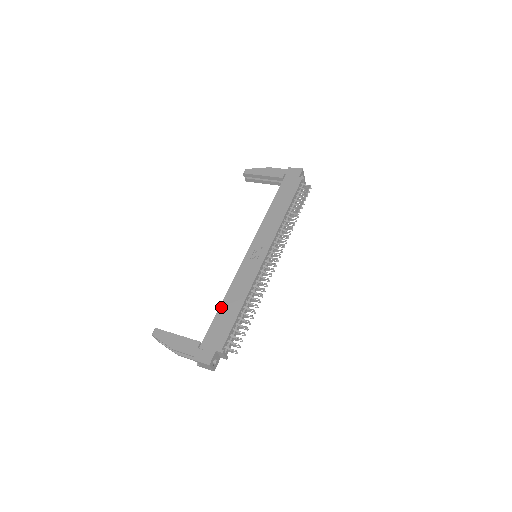
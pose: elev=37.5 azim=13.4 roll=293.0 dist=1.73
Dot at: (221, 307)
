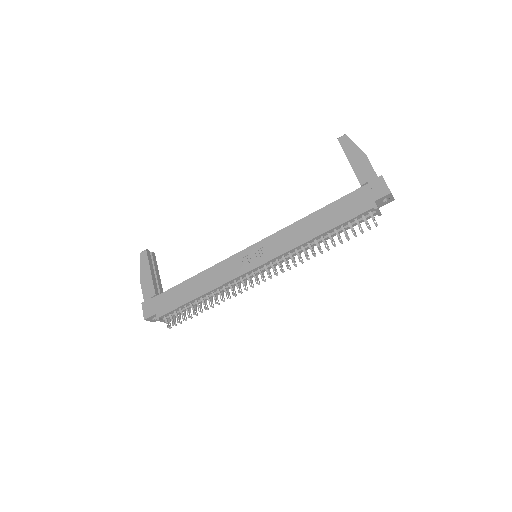
Dot at: (188, 281)
